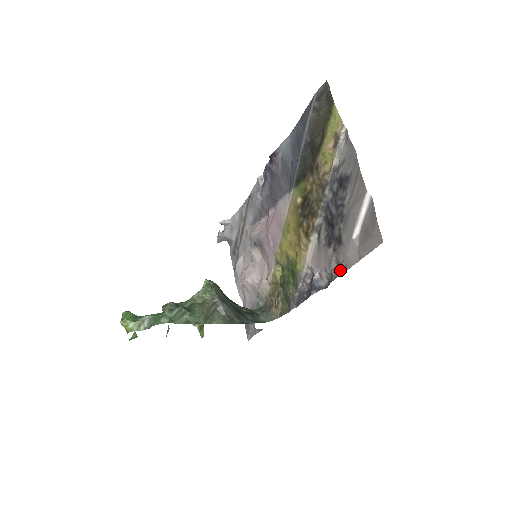
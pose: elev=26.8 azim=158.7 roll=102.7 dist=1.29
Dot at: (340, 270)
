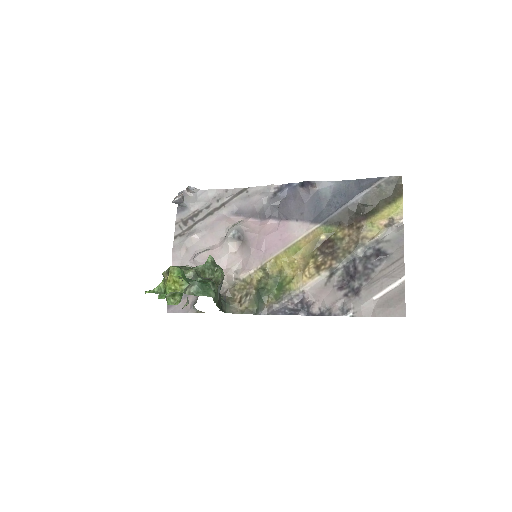
Dot at: (346, 313)
